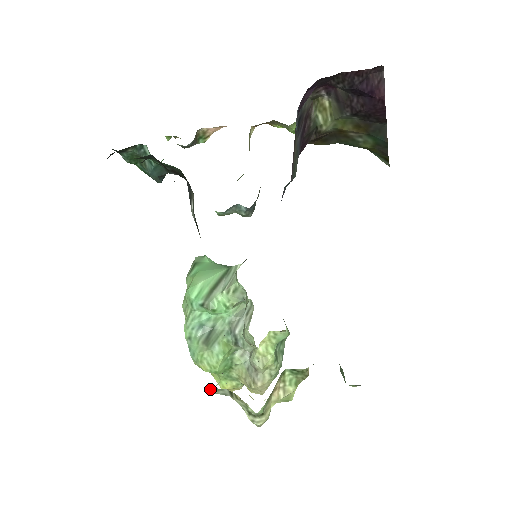
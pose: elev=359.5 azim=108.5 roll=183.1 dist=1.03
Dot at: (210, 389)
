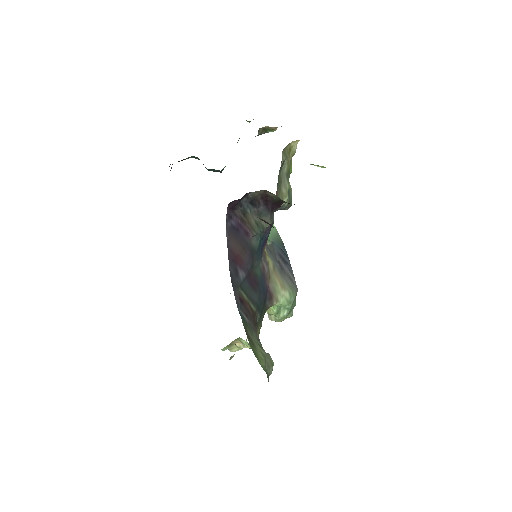
Dot at: occluded
